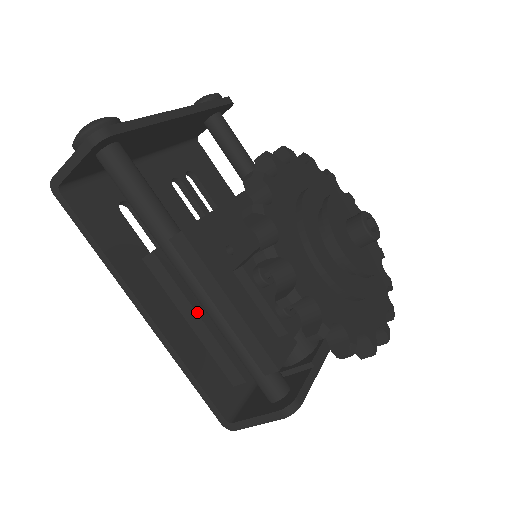
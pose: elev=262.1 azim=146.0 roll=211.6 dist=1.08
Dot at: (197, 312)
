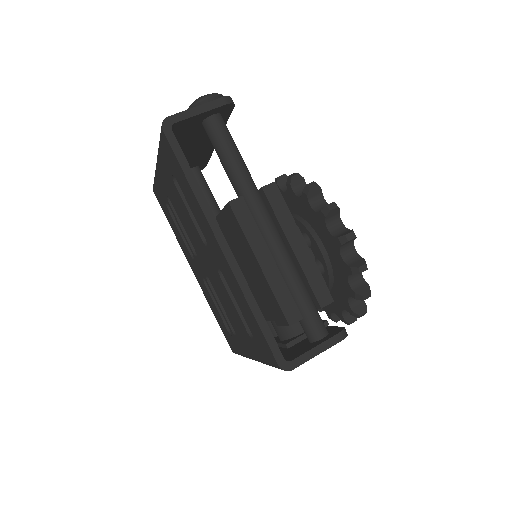
Dot at: (270, 252)
